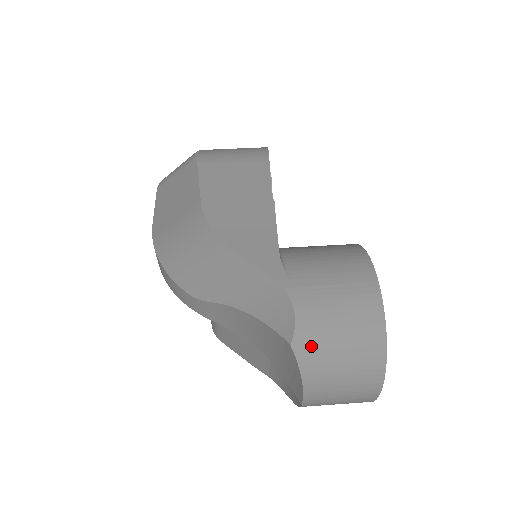
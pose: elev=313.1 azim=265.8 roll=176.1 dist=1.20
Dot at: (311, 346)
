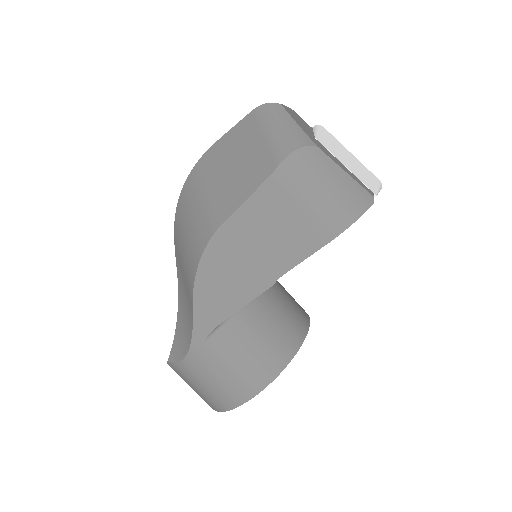
Dot at: (178, 372)
